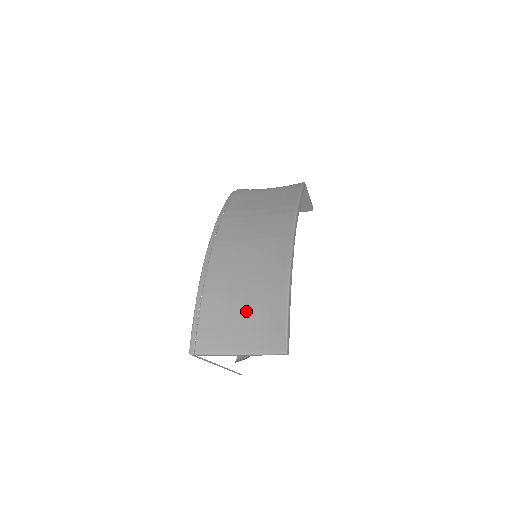
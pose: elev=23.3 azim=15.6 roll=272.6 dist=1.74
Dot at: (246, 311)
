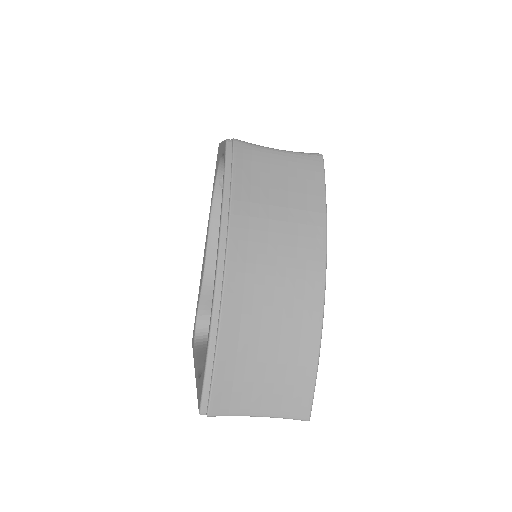
Dot at: (269, 370)
